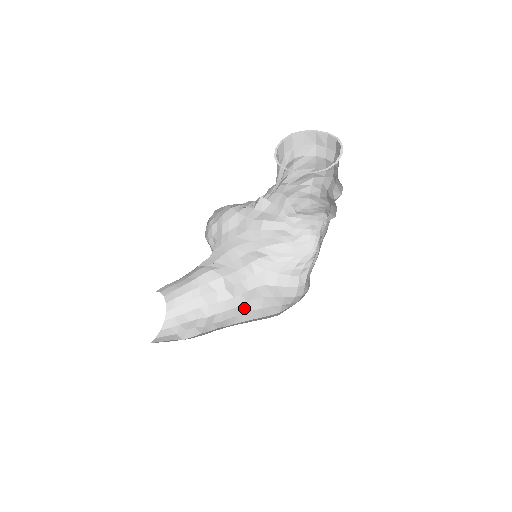
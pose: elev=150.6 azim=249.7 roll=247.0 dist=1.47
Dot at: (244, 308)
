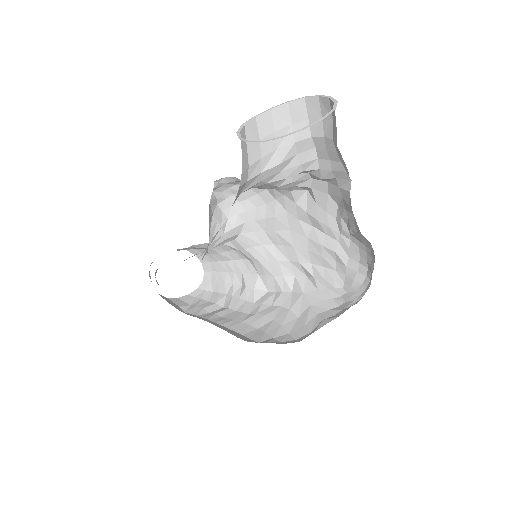
Dot at: (247, 318)
